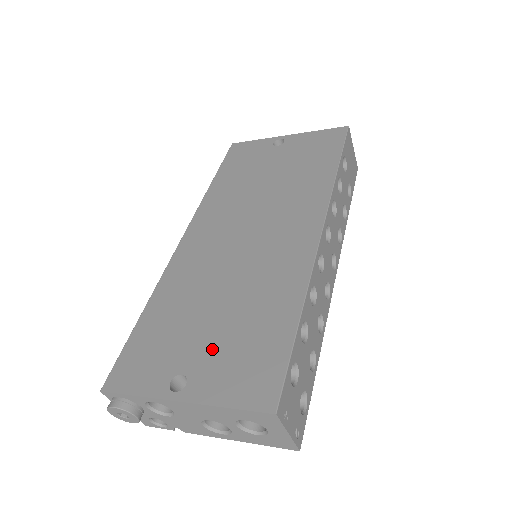
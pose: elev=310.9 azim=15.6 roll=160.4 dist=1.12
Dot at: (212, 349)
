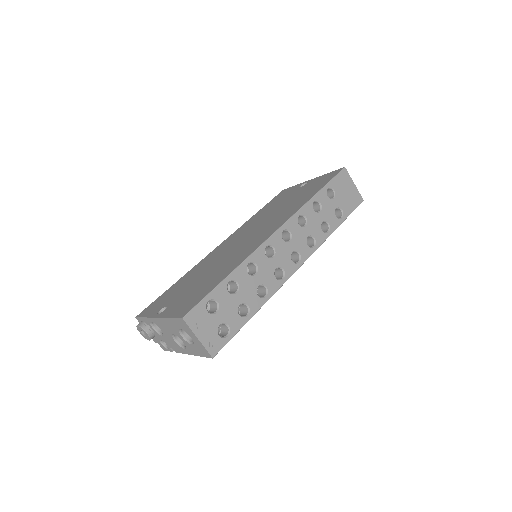
Dot at: (185, 294)
